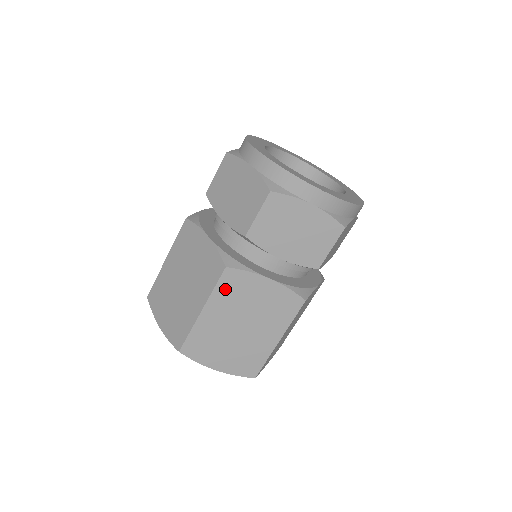
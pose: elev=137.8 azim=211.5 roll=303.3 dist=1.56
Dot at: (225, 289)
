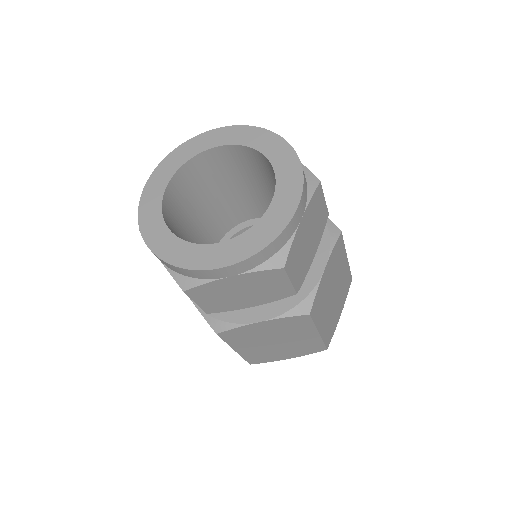
Dot at: (234, 339)
